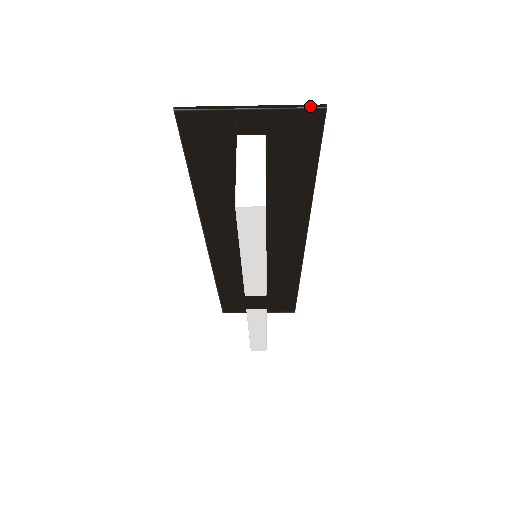
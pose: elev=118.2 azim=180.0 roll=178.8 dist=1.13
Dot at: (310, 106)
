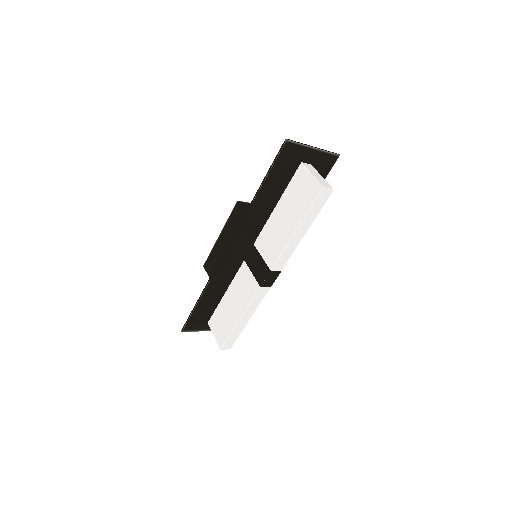
Dot at: (335, 153)
